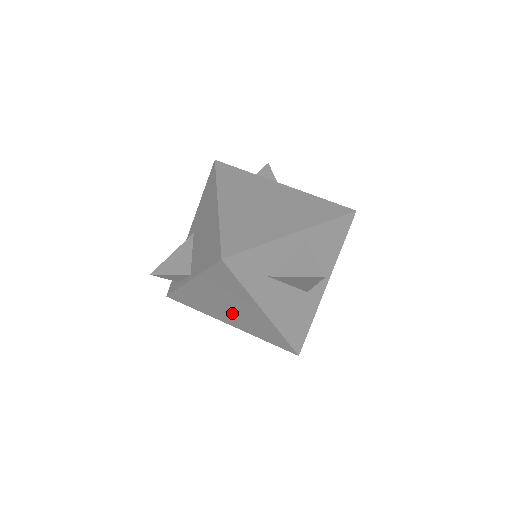
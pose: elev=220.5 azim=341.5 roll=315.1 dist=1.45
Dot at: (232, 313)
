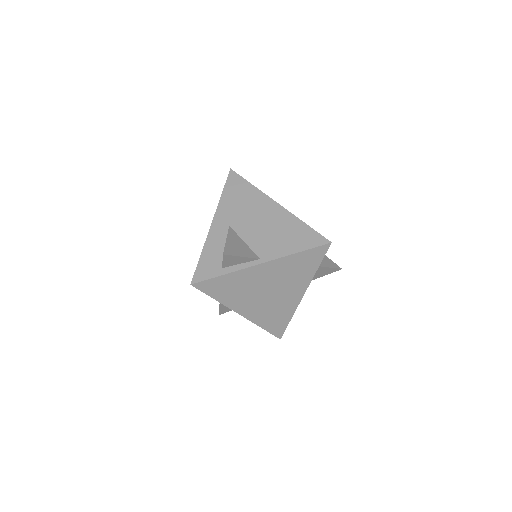
Dot at: (264, 299)
